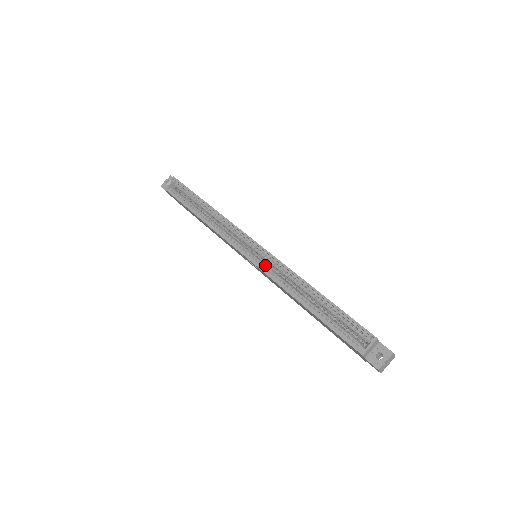
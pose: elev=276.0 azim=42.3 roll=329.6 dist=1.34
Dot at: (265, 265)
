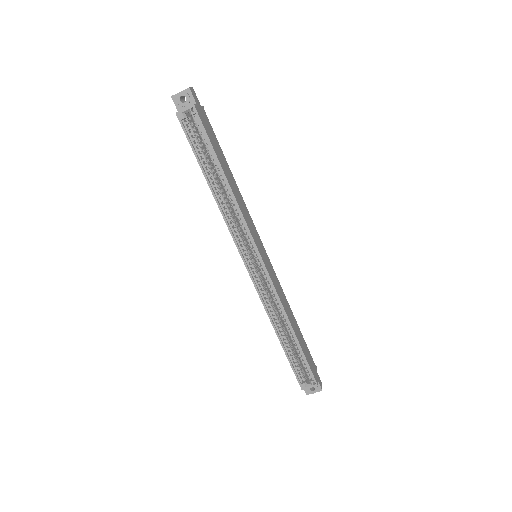
Dot at: (262, 286)
